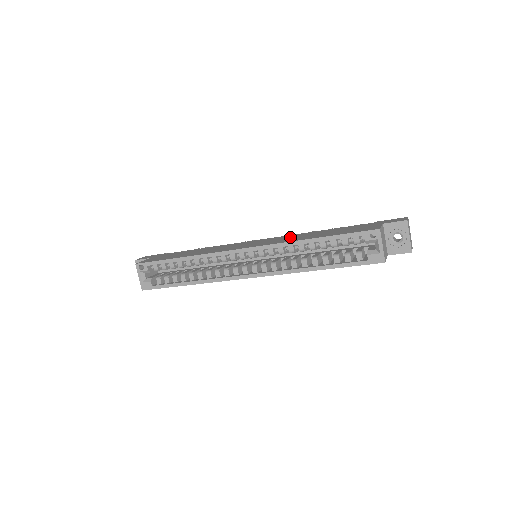
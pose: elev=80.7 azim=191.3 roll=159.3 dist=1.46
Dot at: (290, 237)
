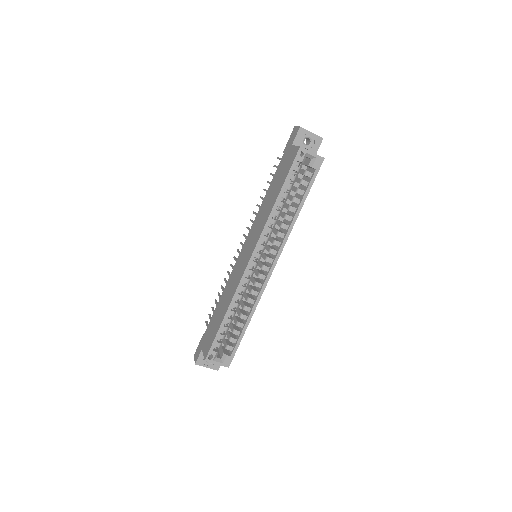
Dot at: (259, 220)
